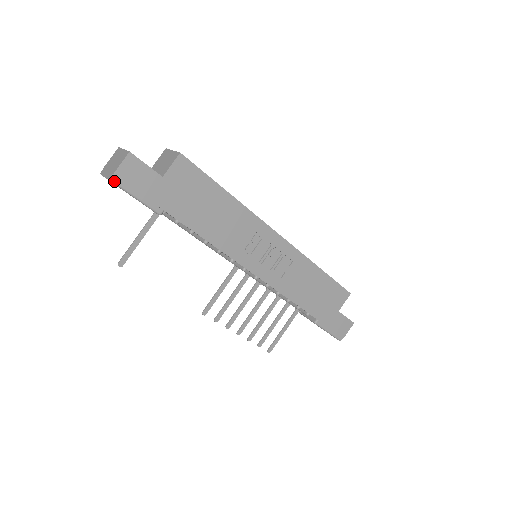
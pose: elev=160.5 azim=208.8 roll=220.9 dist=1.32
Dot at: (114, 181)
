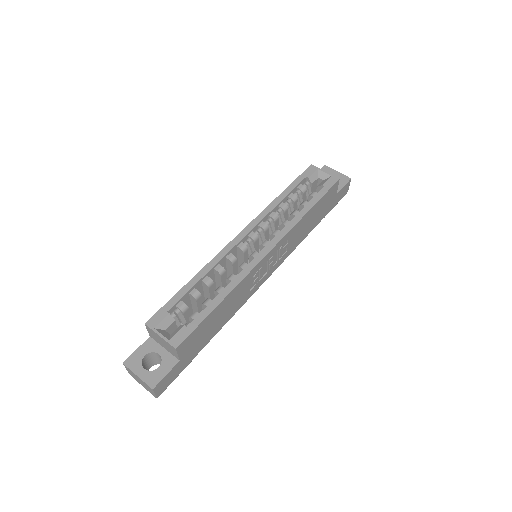
Dot at: occluded
